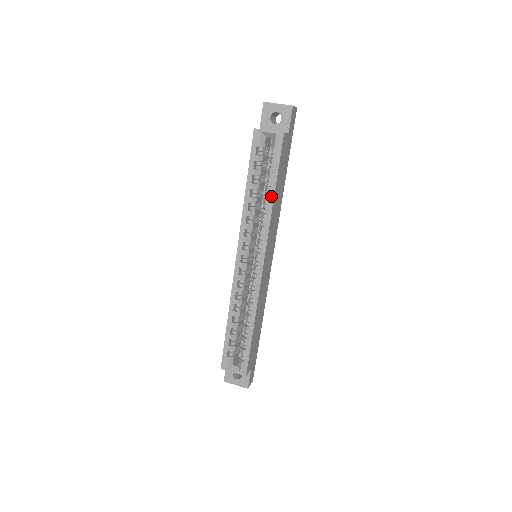
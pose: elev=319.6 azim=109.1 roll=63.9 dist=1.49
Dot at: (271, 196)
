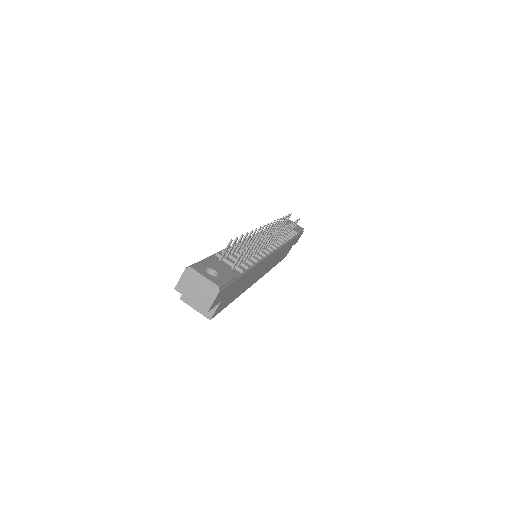
Dot at: occluded
